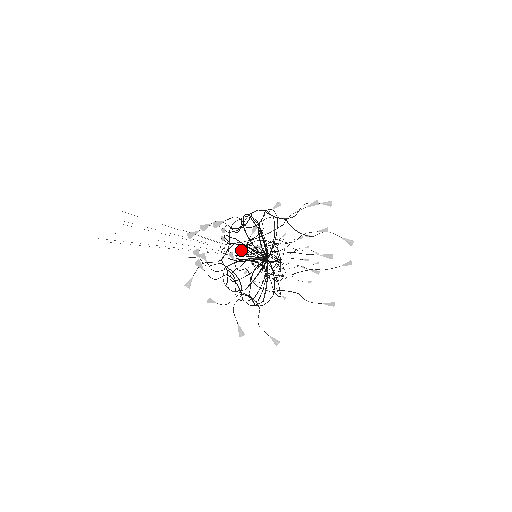
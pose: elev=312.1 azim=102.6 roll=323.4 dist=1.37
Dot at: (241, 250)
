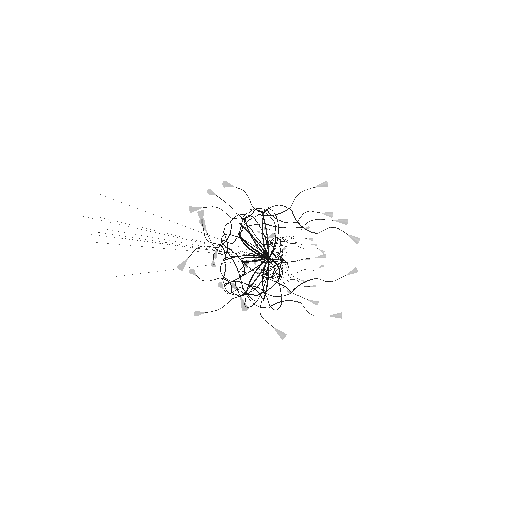
Dot at: (231, 283)
